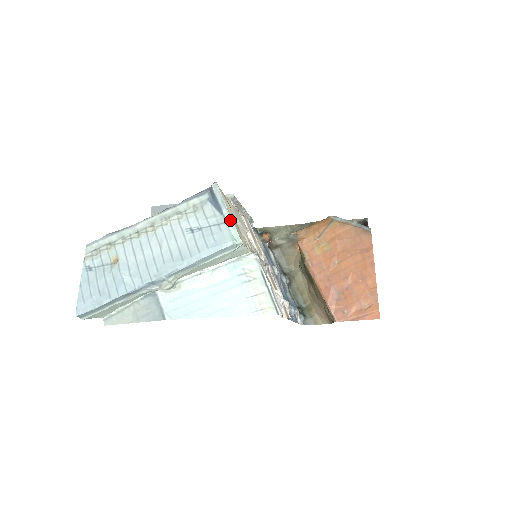
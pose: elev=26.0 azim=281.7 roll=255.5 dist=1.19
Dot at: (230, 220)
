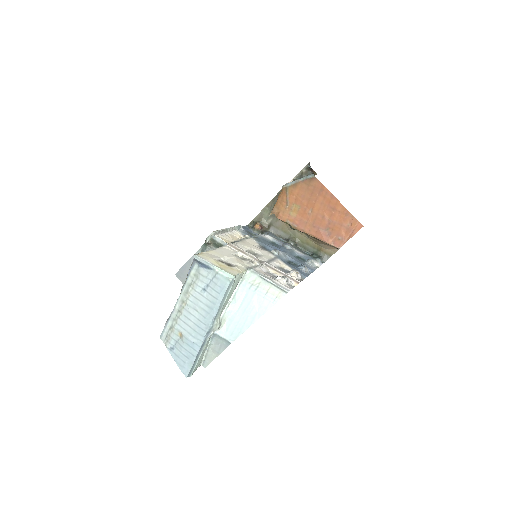
Dot at: (218, 269)
